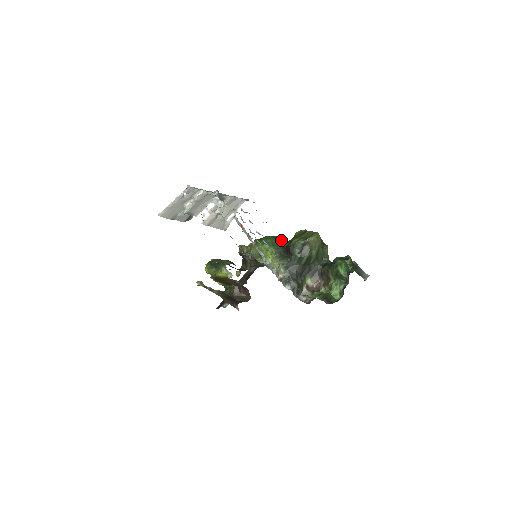
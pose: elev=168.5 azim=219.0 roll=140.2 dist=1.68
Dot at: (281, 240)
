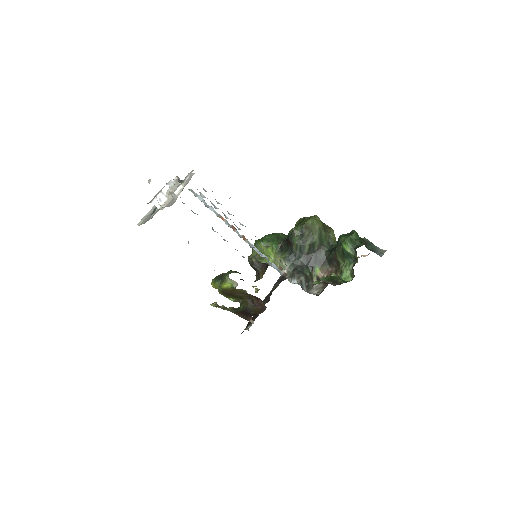
Dot at: (282, 235)
